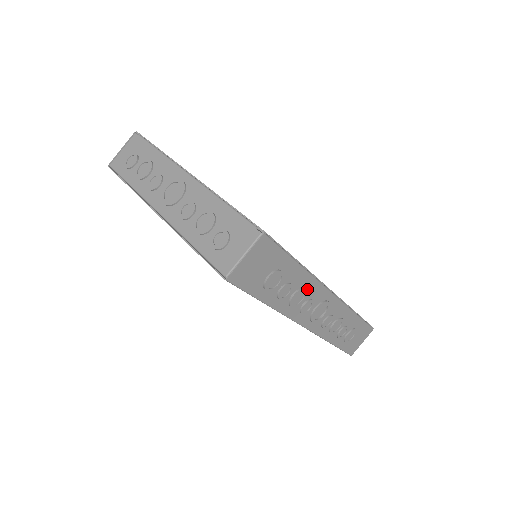
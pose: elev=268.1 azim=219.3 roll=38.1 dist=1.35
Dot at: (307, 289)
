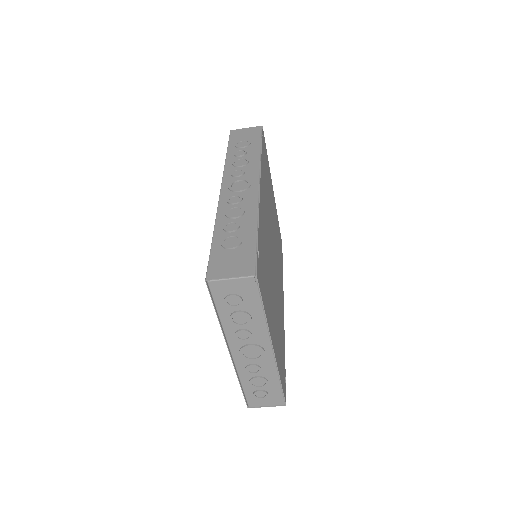
Dot at: occluded
